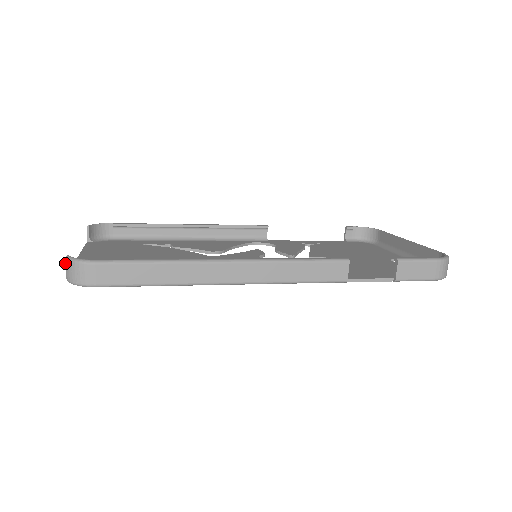
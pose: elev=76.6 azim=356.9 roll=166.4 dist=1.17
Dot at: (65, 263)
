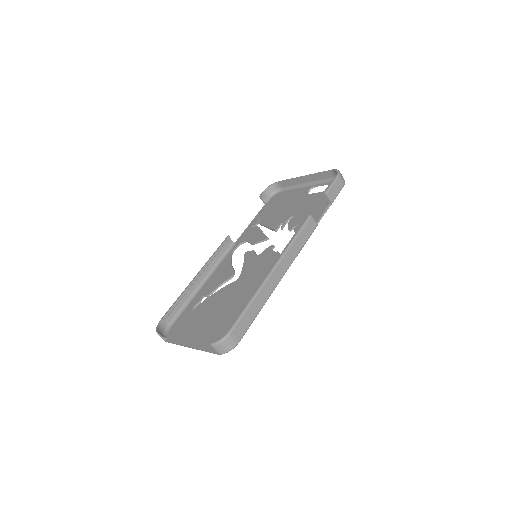
Dot at: occluded
